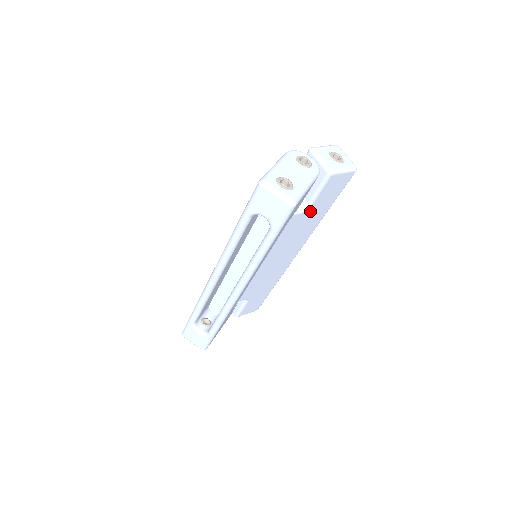
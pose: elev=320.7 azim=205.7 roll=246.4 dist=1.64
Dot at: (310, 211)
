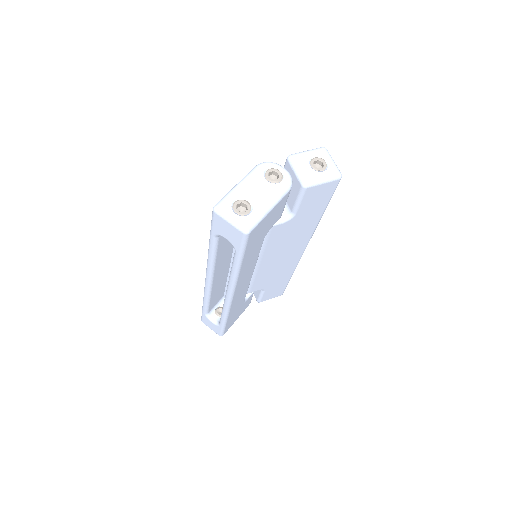
Dot at: (297, 219)
